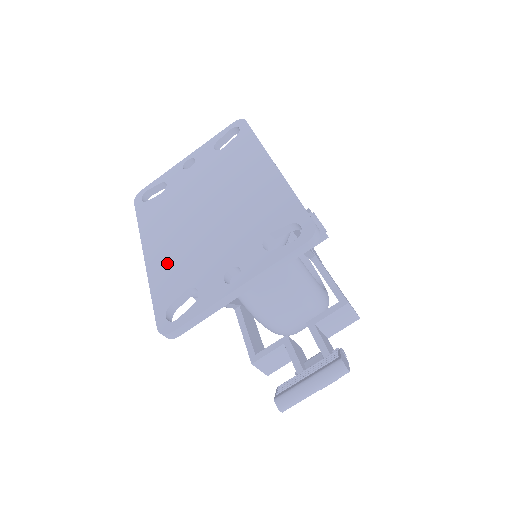
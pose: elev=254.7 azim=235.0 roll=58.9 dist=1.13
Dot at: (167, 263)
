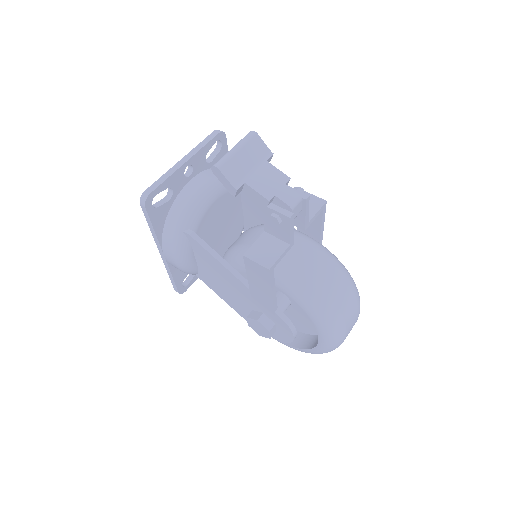
Dot at: occluded
